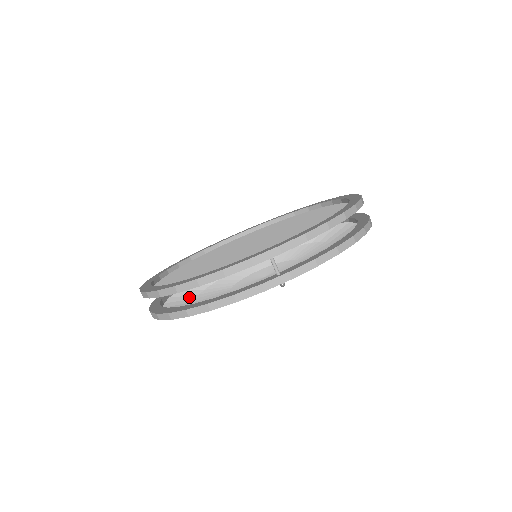
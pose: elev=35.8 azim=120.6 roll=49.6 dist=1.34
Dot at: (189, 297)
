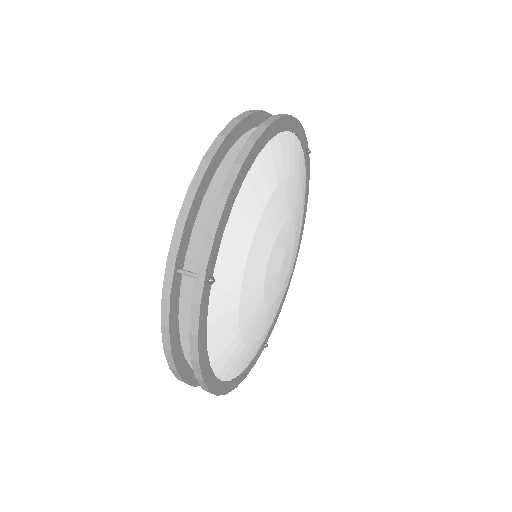
Dot at: occluded
